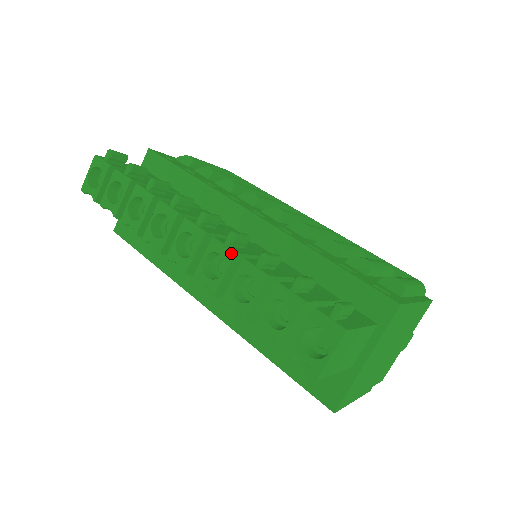
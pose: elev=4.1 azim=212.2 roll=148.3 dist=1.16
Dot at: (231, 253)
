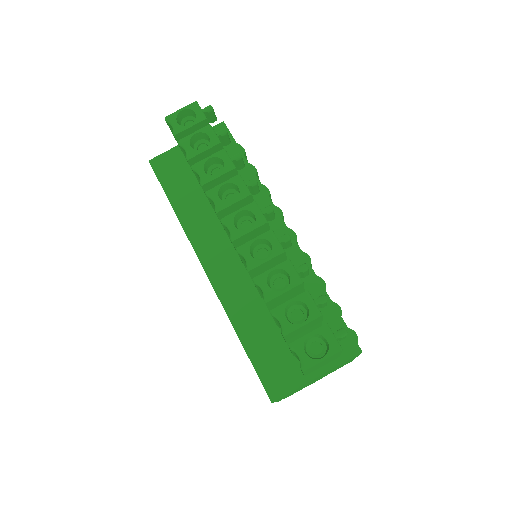
Dot at: (282, 249)
